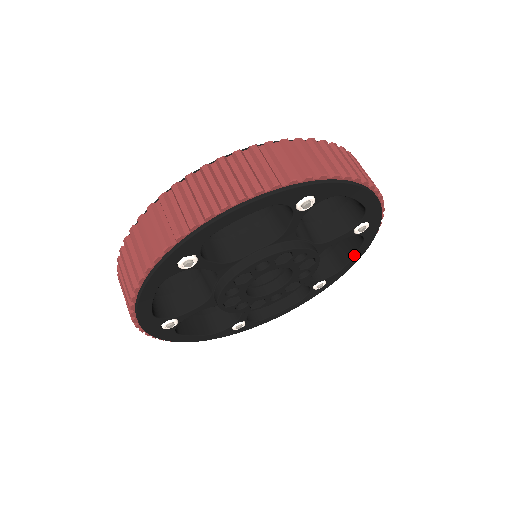
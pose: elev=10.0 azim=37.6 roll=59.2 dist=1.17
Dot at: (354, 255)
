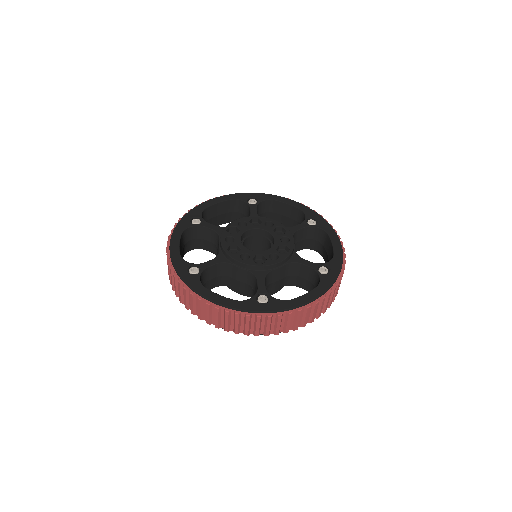
Dot at: occluded
